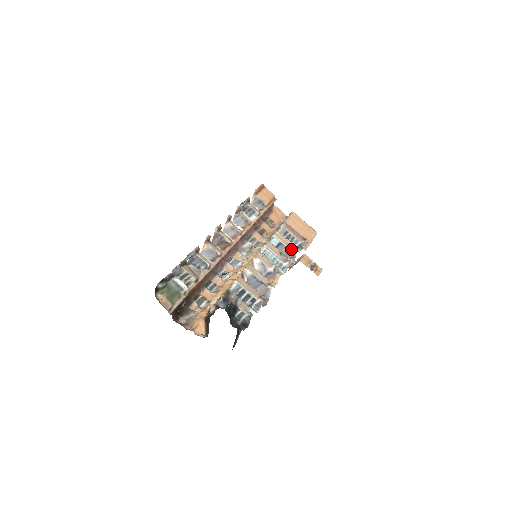
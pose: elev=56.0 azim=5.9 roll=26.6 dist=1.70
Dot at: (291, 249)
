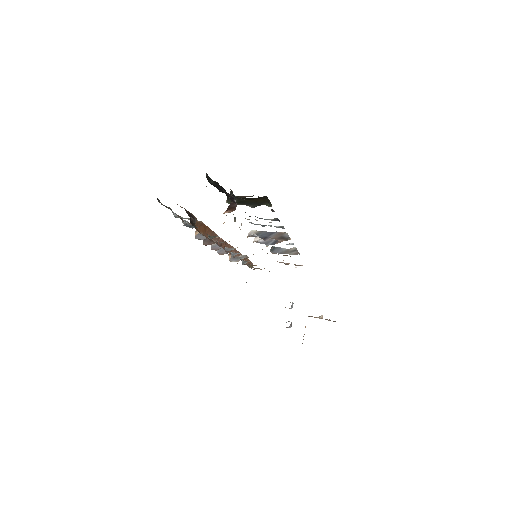
Dot at: (289, 249)
